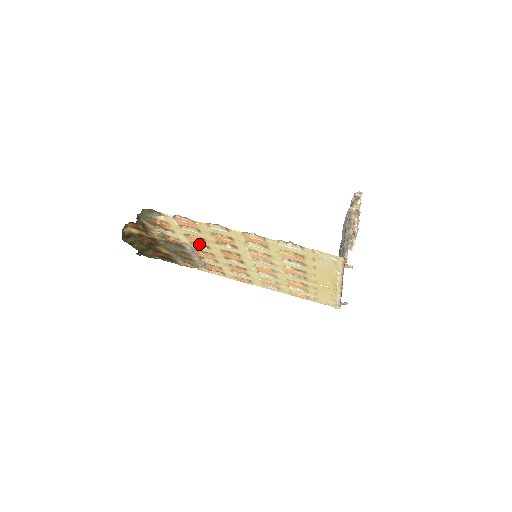
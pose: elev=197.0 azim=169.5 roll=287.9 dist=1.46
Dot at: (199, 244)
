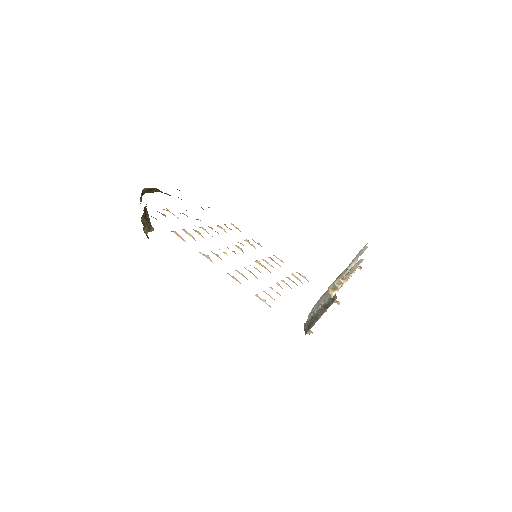
Dot at: occluded
